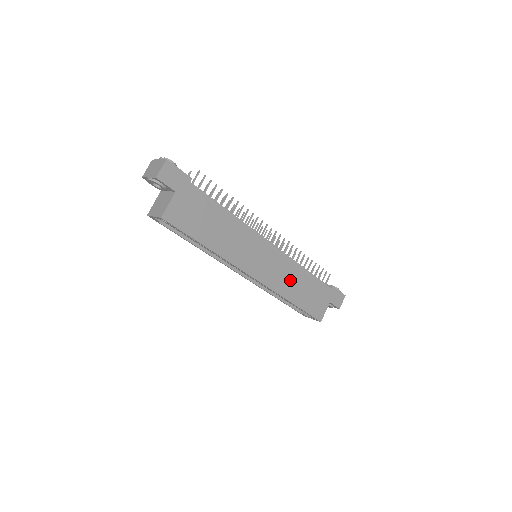
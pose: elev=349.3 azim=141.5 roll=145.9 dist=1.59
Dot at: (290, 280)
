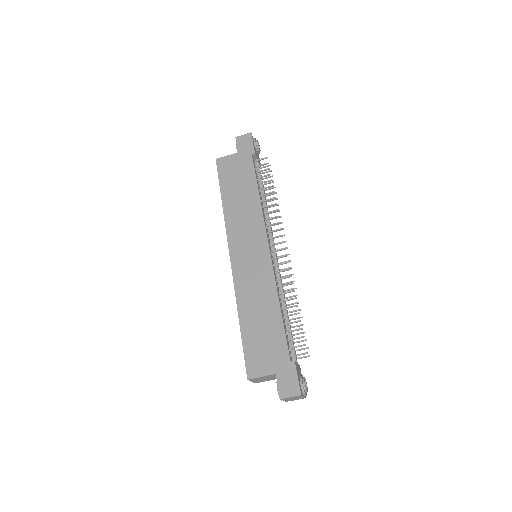
Dot at: (257, 296)
